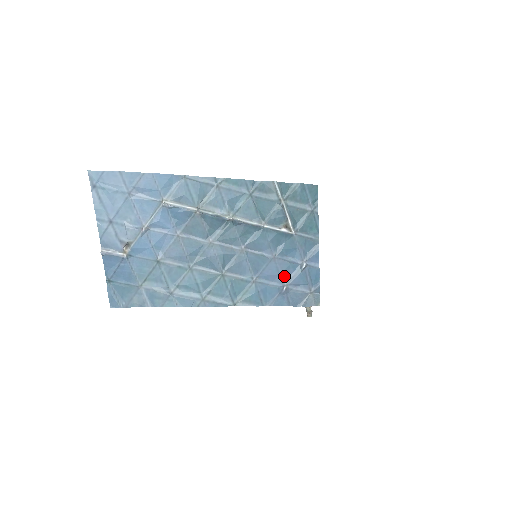
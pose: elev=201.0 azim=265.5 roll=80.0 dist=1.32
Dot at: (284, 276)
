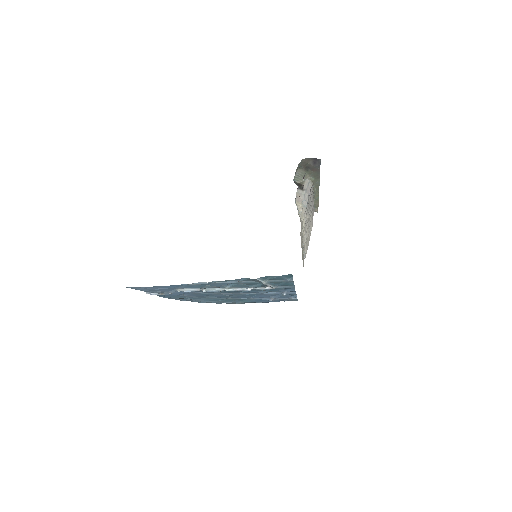
Dot at: (271, 296)
